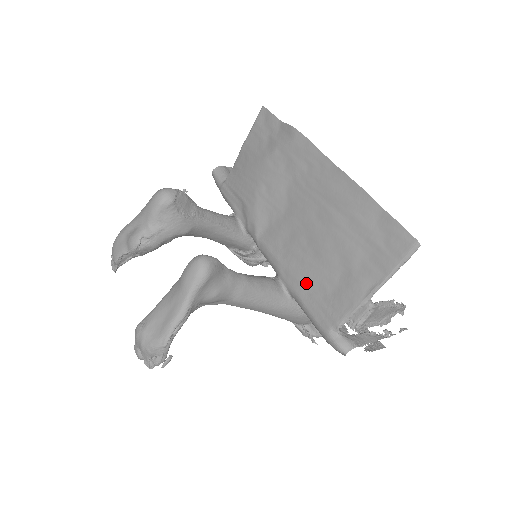
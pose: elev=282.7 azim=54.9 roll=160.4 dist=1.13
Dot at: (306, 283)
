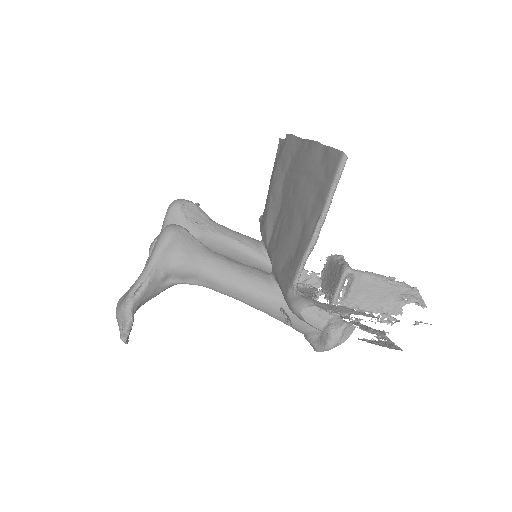
Dot at: (282, 259)
